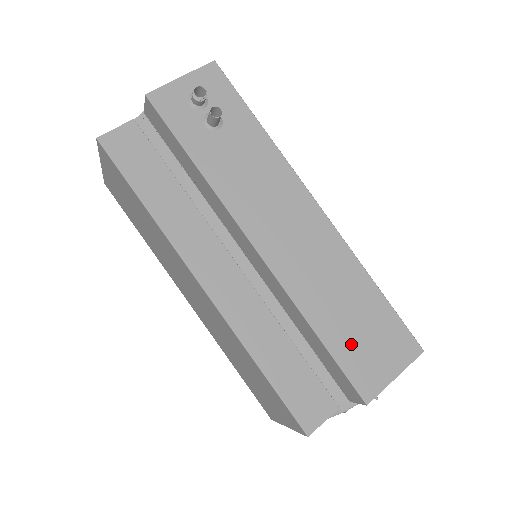
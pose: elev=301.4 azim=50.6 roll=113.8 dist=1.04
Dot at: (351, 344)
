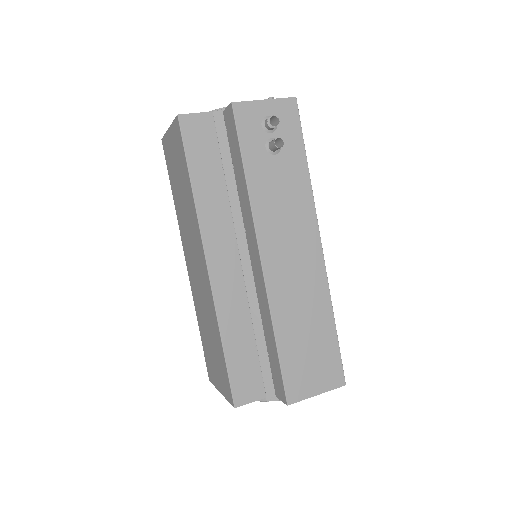
Dot at: (297, 358)
